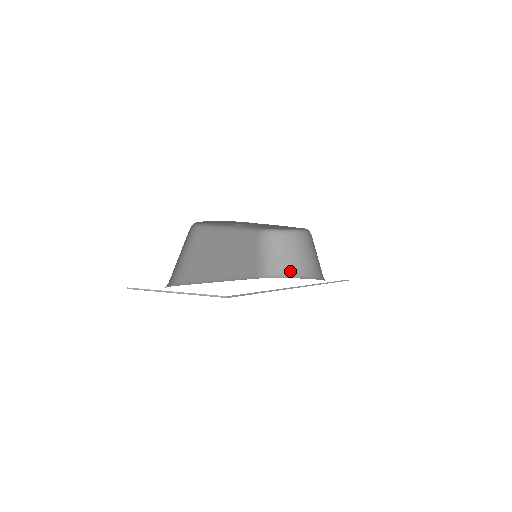
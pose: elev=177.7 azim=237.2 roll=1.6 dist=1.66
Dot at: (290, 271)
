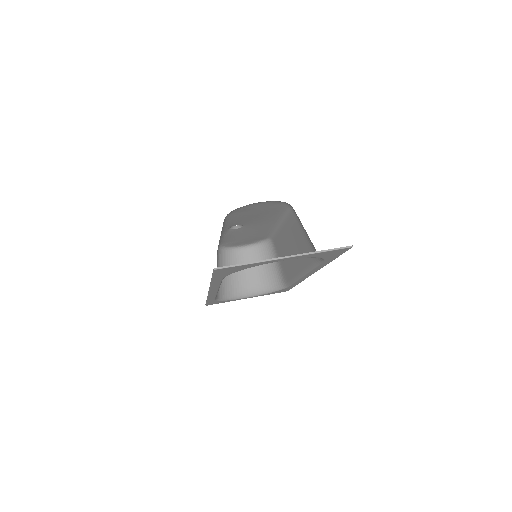
Dot at: (235, 291)
